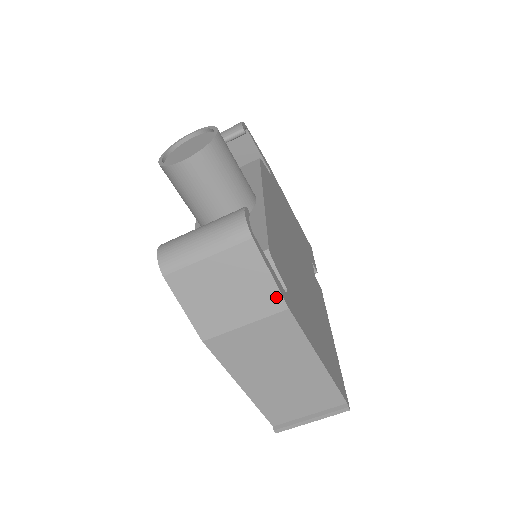
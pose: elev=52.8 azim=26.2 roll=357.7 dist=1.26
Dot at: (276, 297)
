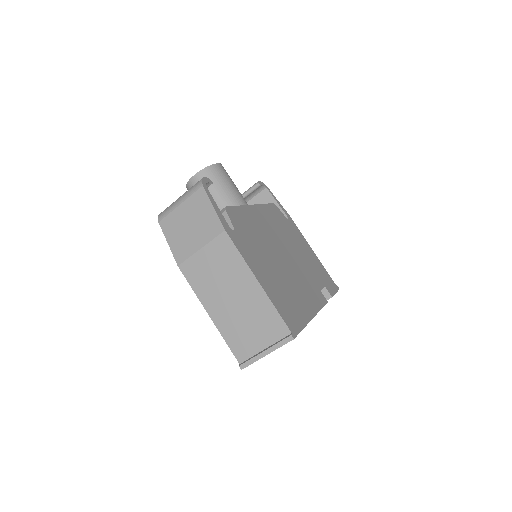
Dot at: (217, 223)
